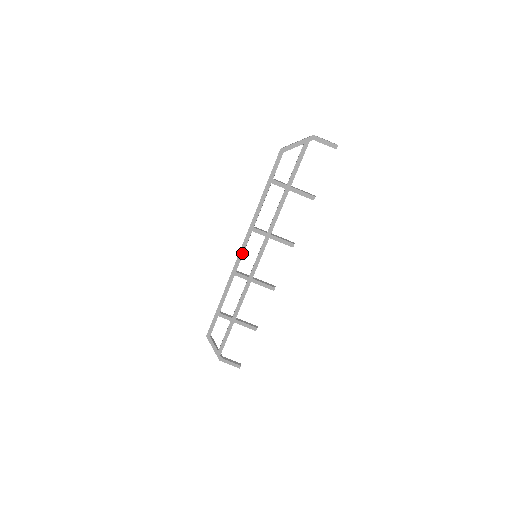
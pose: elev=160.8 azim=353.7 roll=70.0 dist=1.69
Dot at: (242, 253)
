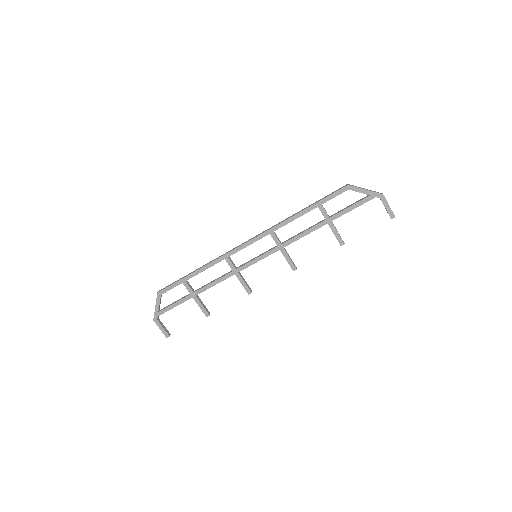
Dot at: (246, 245)
